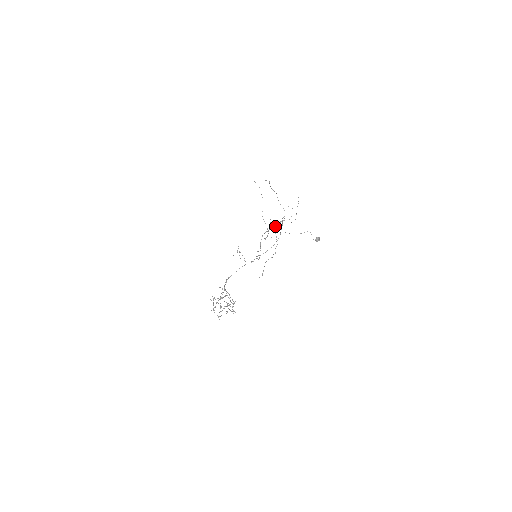
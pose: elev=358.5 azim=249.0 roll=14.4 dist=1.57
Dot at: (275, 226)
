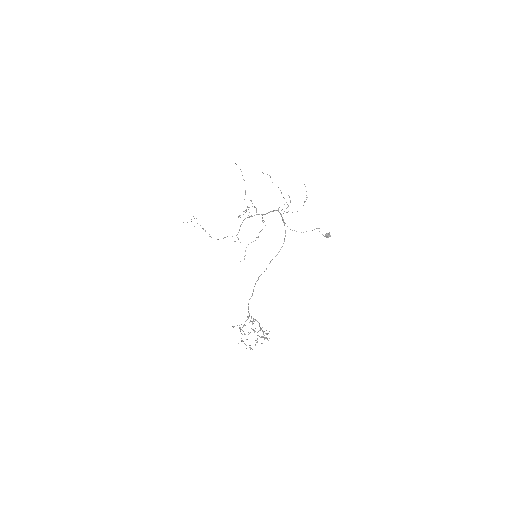
Dot at: (265, 214)
